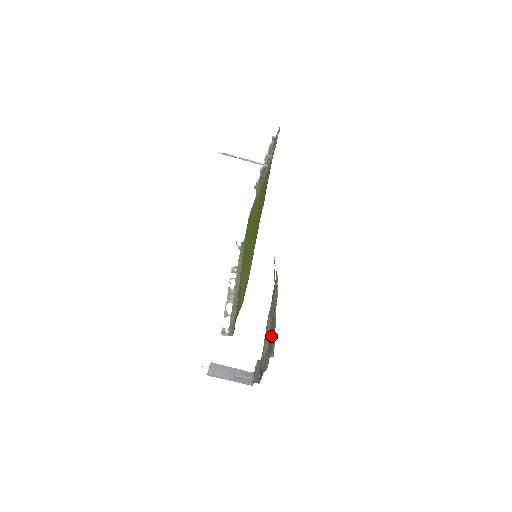
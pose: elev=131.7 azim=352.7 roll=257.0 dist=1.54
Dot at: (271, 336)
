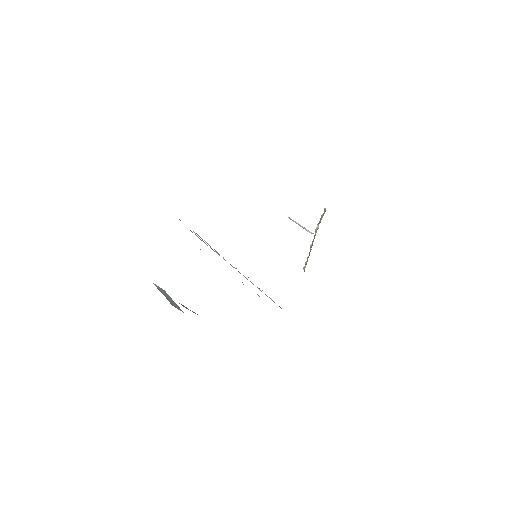
Dot at: occluded
